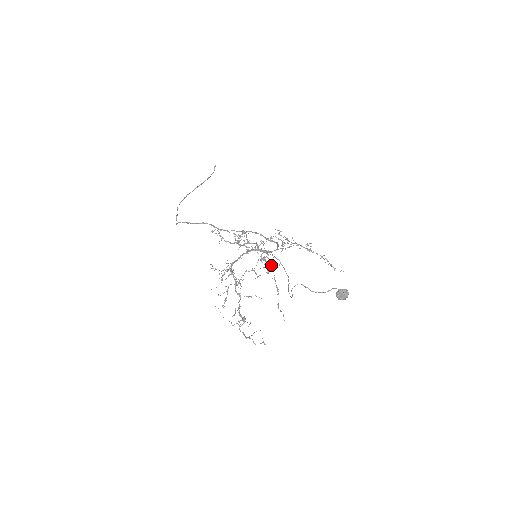
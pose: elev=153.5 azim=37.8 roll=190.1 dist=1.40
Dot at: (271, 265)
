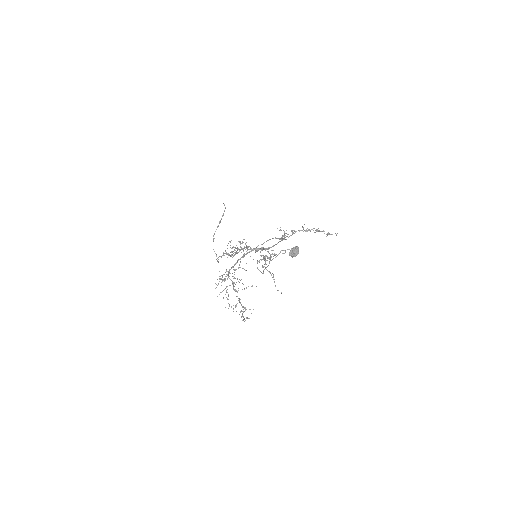
Dot at: occluded
